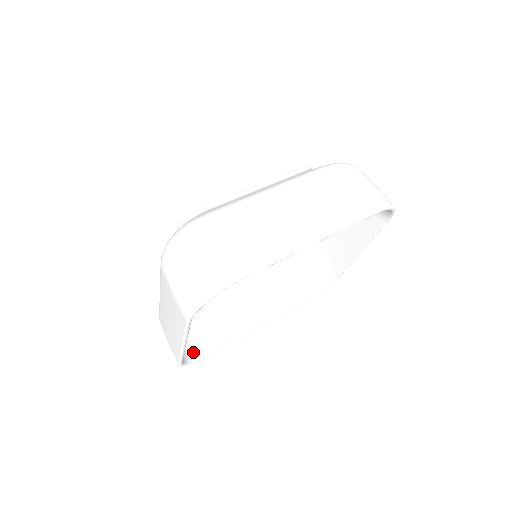
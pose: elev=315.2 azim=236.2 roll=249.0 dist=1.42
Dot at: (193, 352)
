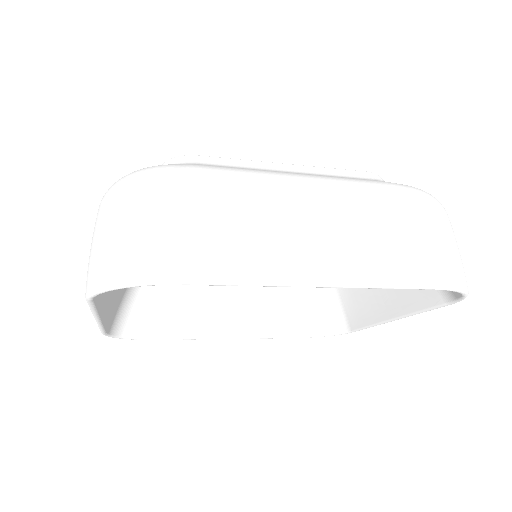
Dot at: (134, 327)
